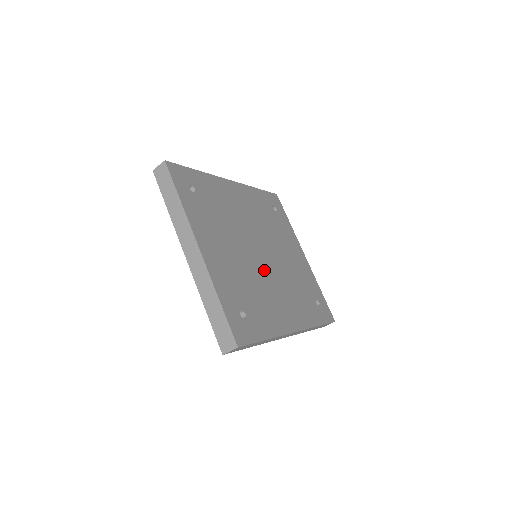
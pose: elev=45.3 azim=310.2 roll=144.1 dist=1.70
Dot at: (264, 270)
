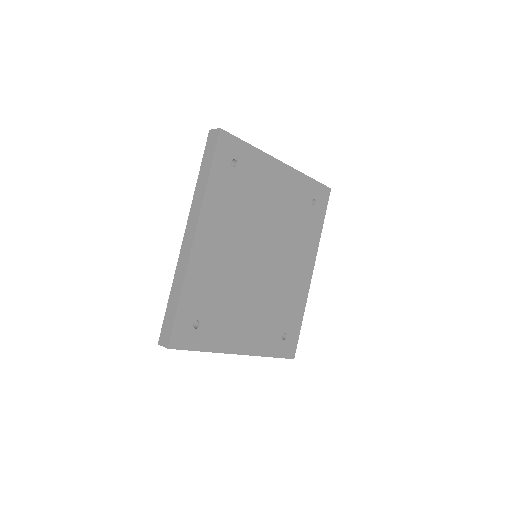
Dot at: (272, 271)
